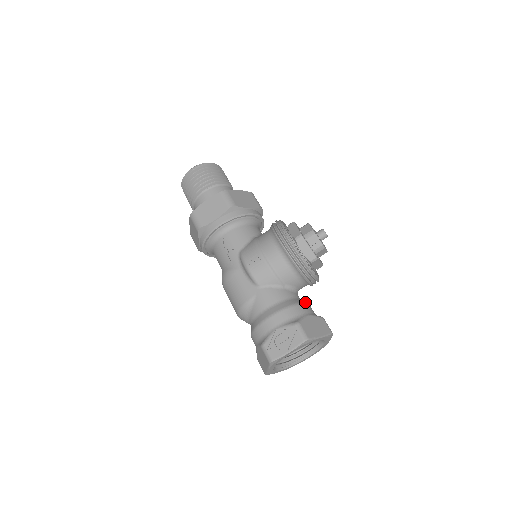
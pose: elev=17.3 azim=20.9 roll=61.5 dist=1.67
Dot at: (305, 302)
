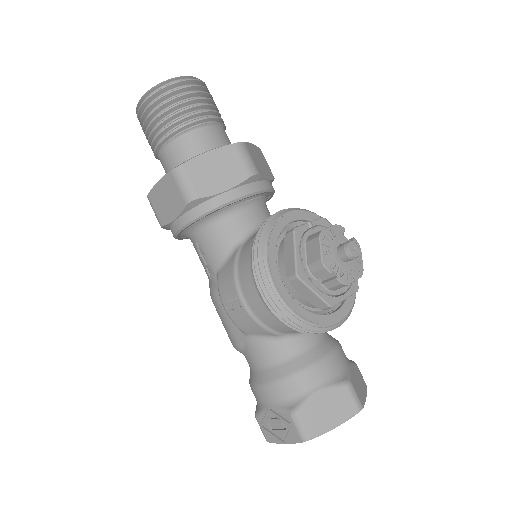
Dot at: (320, 358)
